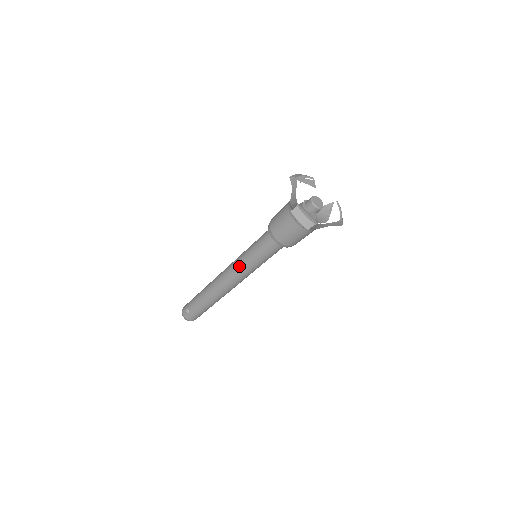
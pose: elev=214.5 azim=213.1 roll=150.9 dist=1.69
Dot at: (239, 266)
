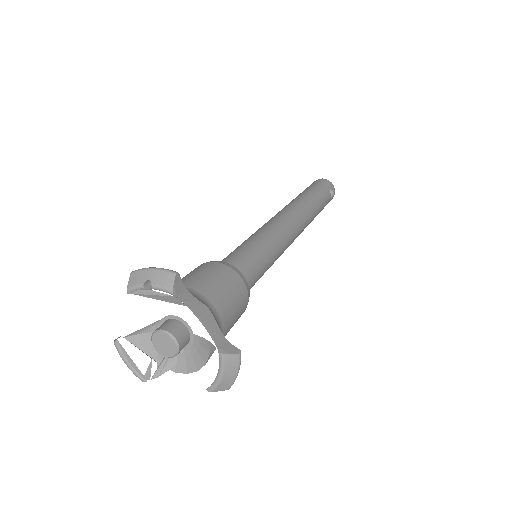
Dot at: occluded
